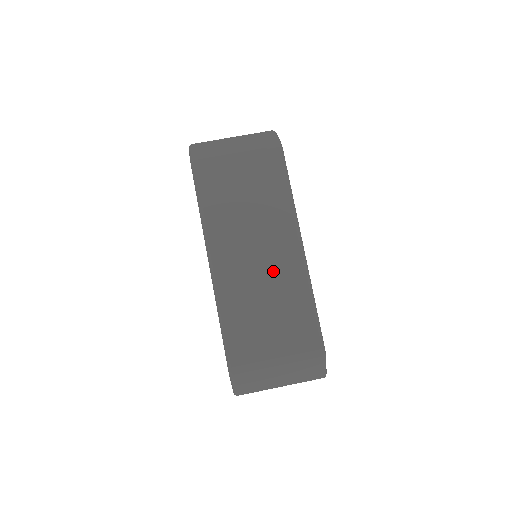
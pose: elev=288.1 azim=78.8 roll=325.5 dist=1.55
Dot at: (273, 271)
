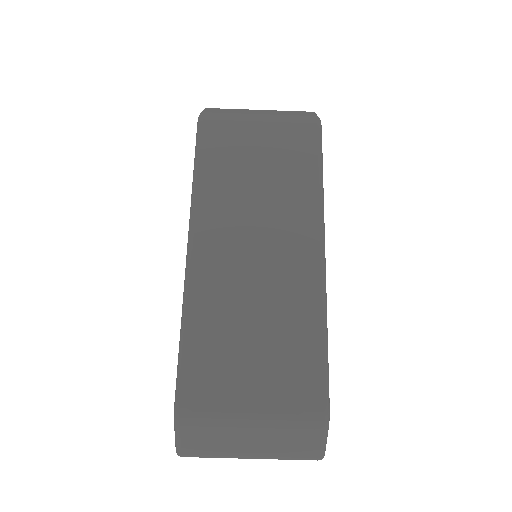
Dot at: (275, 277)
